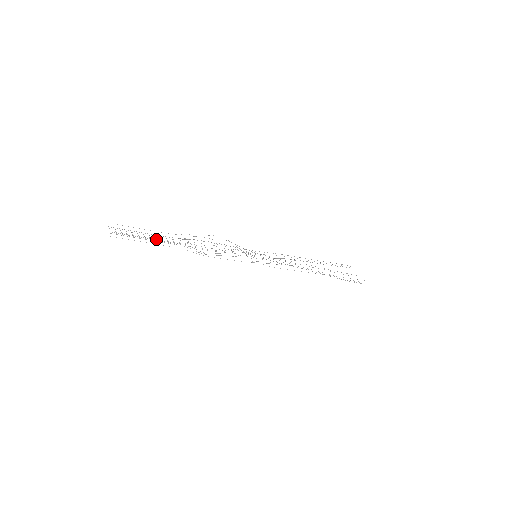
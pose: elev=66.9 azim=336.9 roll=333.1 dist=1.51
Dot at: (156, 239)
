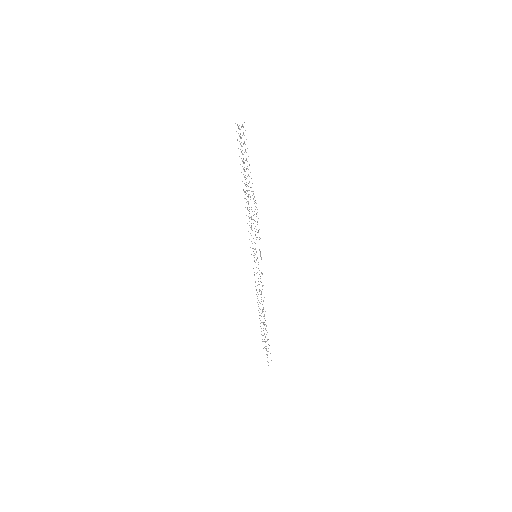
Dot at: occluded
